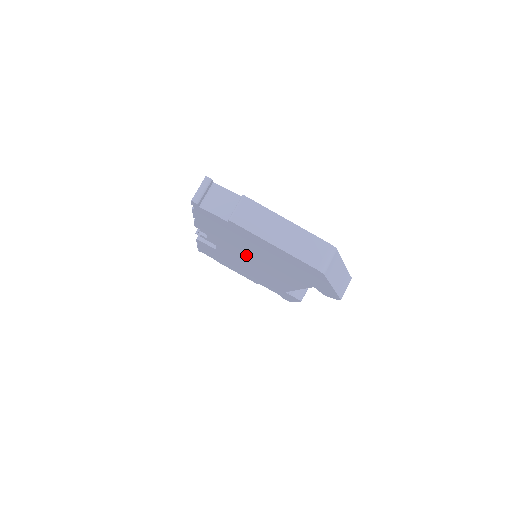
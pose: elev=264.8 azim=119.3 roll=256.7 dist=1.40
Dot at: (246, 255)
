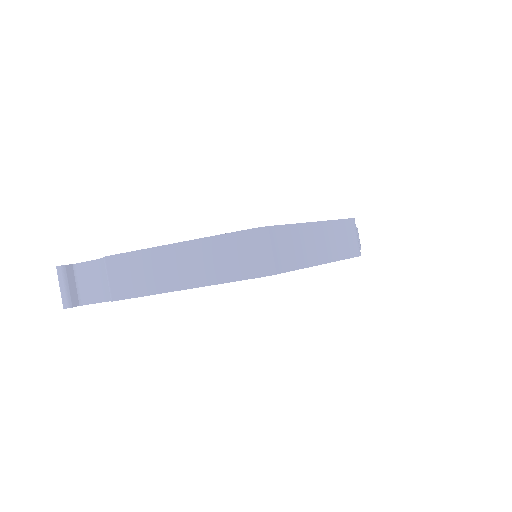
Dot at: occluded
